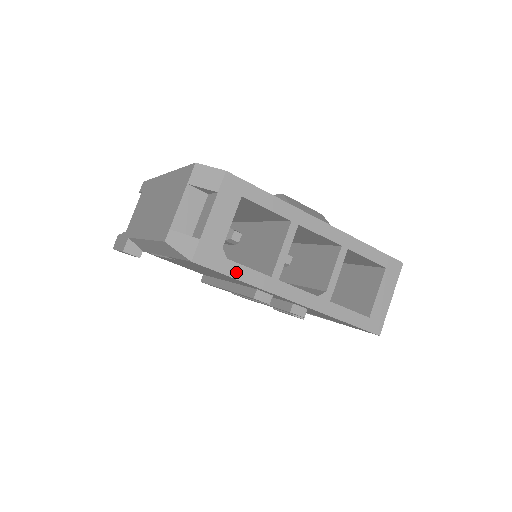
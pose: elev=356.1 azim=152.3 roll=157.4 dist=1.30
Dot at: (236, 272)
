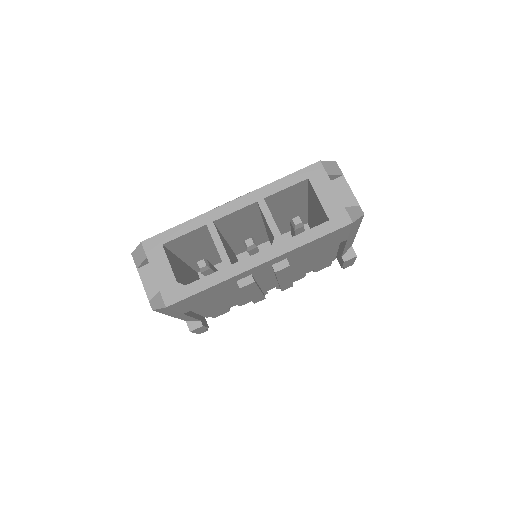
Dot at: (198, 287)
